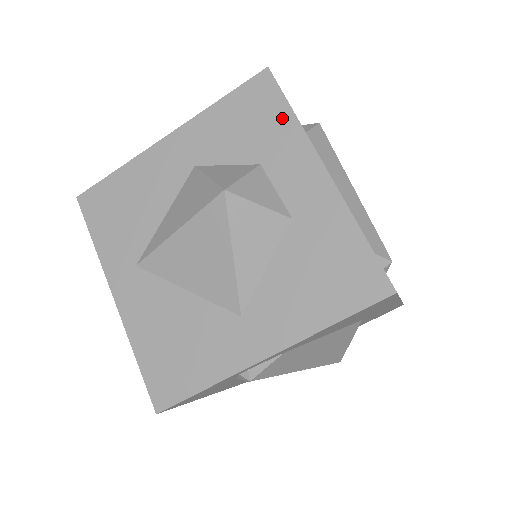
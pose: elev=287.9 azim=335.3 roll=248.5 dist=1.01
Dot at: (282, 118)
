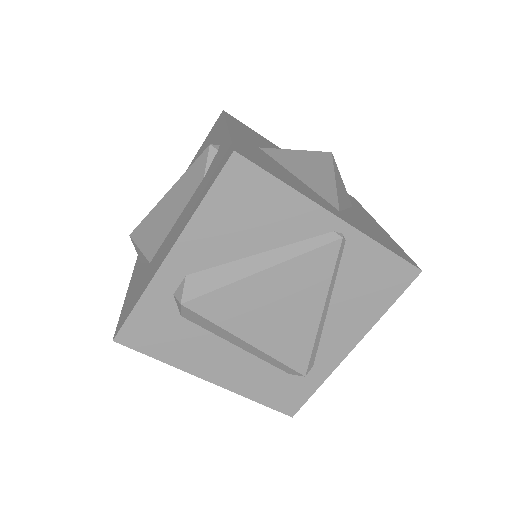
Dot at: occluded
